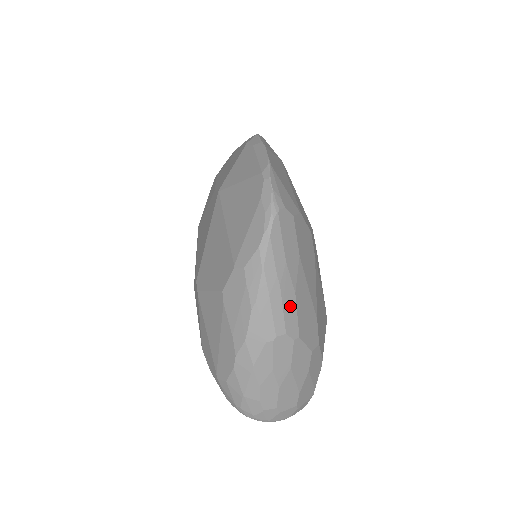
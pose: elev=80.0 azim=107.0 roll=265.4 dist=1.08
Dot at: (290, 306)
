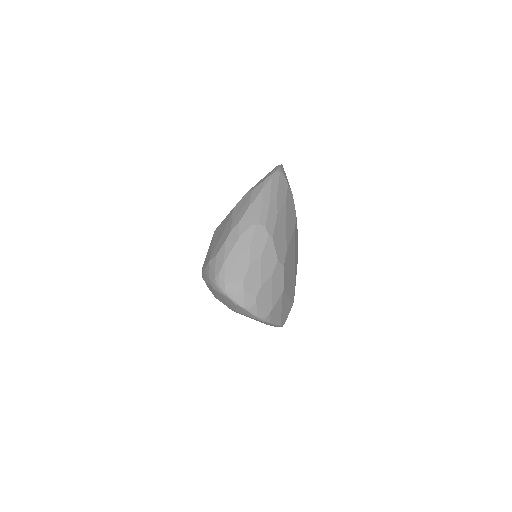
Dot at: (272, 216)
